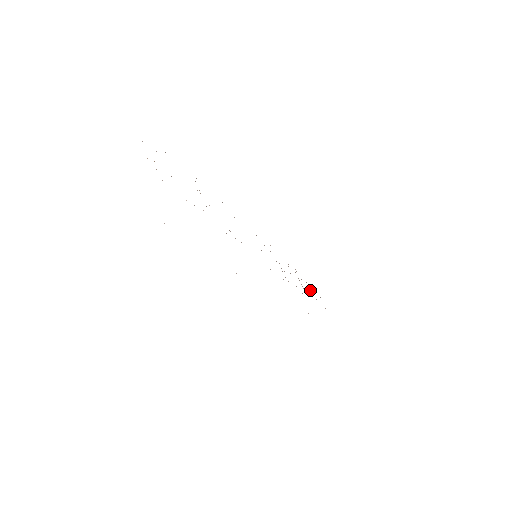
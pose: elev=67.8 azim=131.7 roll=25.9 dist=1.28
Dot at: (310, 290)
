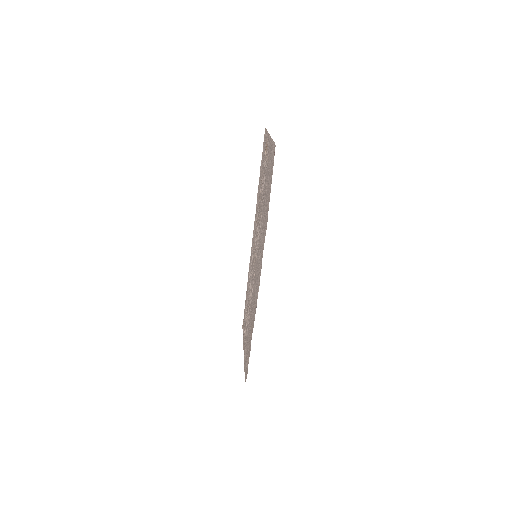
Dot at: occluded
